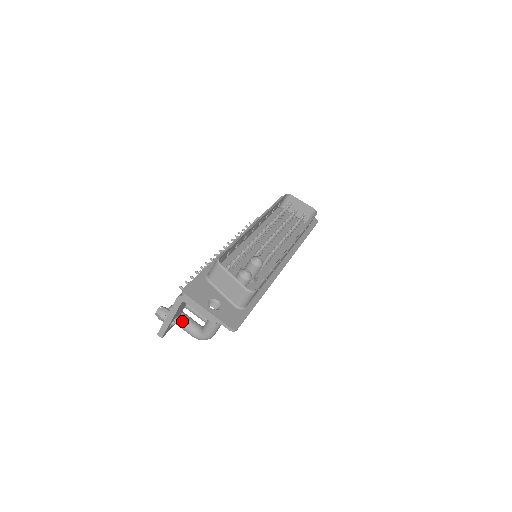
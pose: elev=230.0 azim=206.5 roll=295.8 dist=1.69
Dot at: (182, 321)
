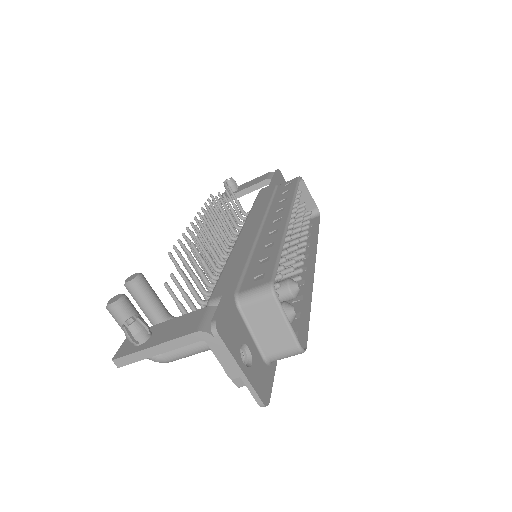
Dot at: occluded
